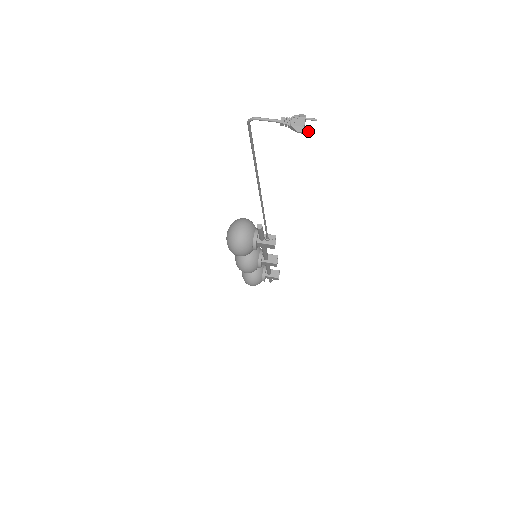
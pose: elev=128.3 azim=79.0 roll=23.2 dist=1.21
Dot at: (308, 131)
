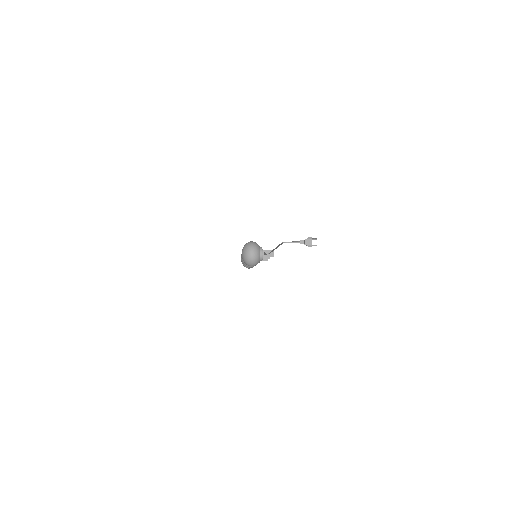
Dot at: occluded
